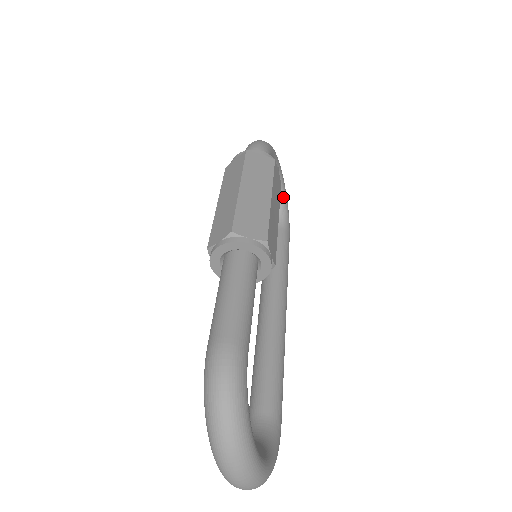
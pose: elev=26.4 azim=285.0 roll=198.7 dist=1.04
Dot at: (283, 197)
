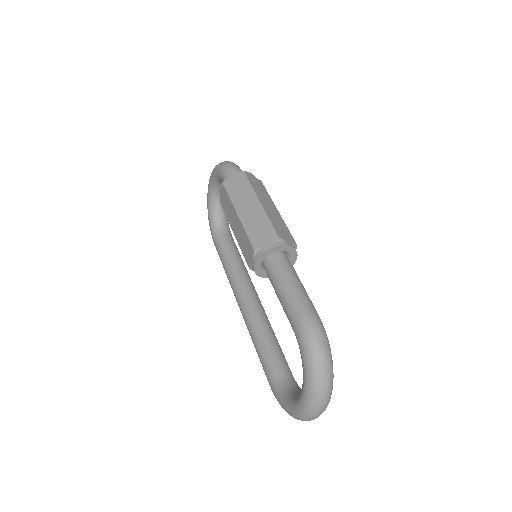
Dot at: occluded
